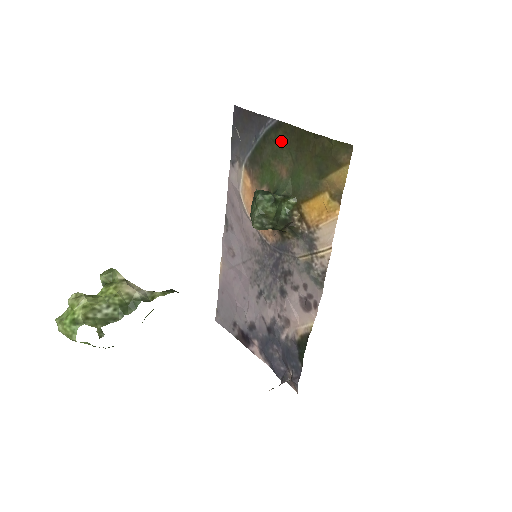
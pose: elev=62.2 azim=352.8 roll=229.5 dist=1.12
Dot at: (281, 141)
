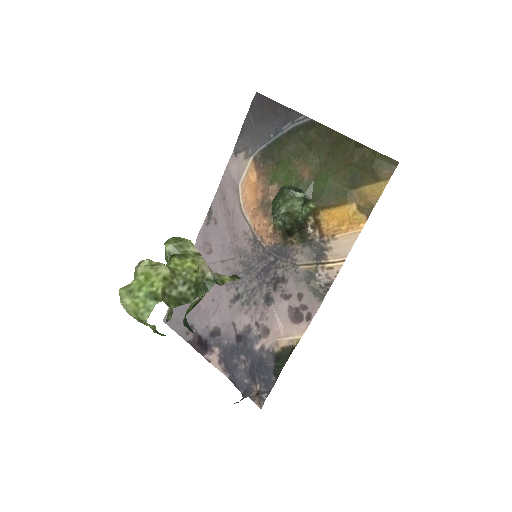
Dot at: (312, 141)
